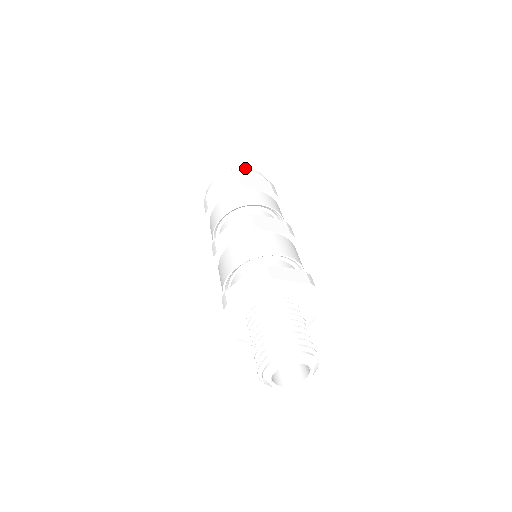
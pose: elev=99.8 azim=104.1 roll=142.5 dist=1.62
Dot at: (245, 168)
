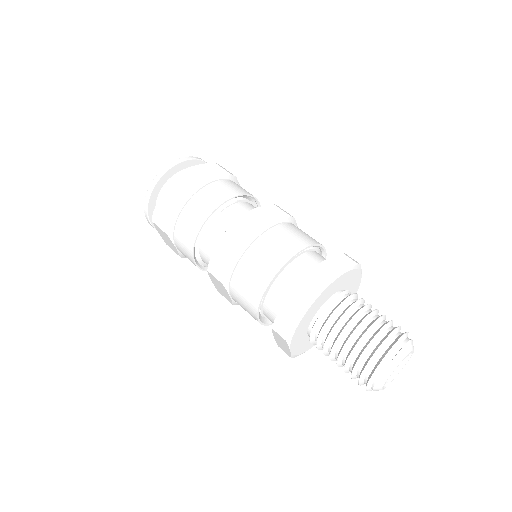
Dot at: (179, 159)
